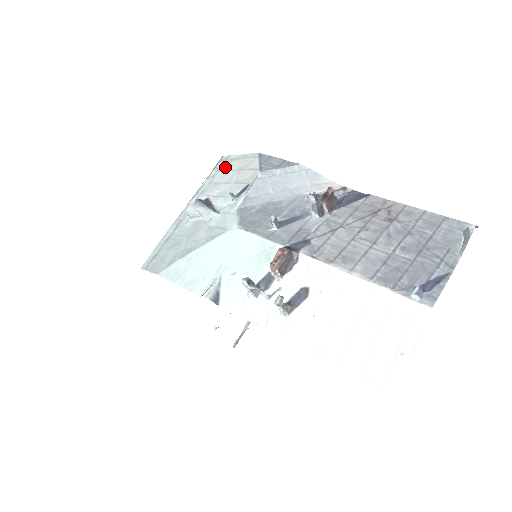
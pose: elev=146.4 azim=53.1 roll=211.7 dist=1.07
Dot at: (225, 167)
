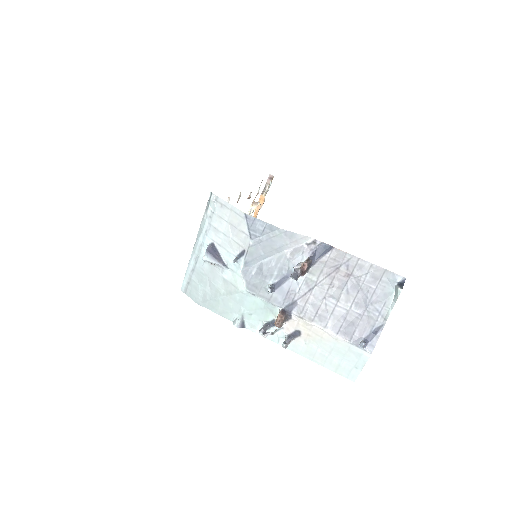
Dot at: (218, 212)
